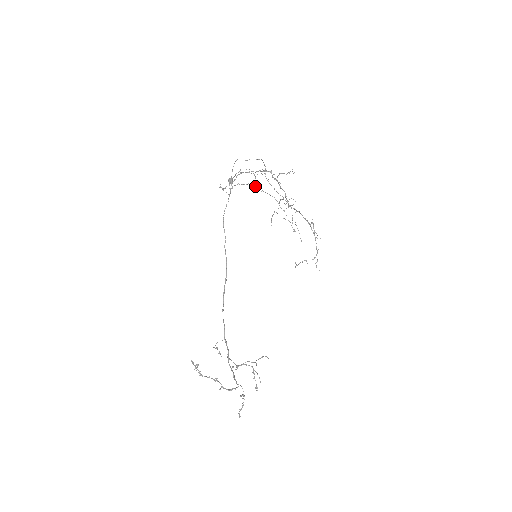
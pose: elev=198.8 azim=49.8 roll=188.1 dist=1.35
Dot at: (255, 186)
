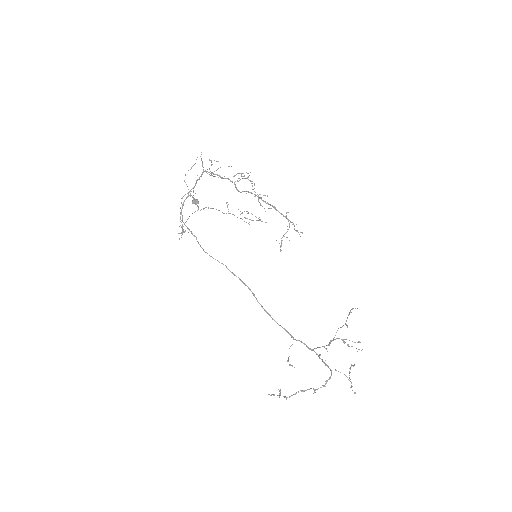
Dot at: (198, 208)
